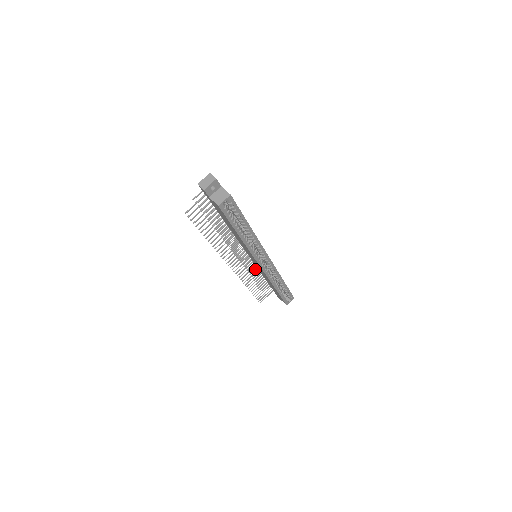
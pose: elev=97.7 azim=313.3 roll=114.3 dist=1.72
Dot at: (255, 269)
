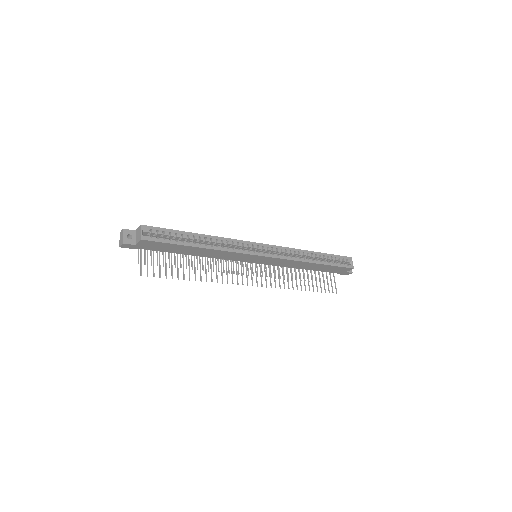
Dot at: (282, 270)
